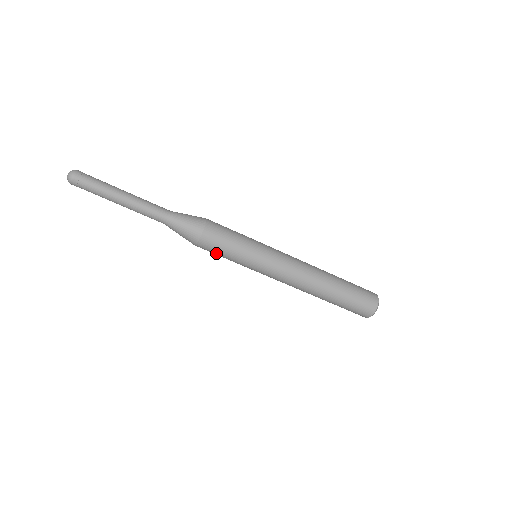
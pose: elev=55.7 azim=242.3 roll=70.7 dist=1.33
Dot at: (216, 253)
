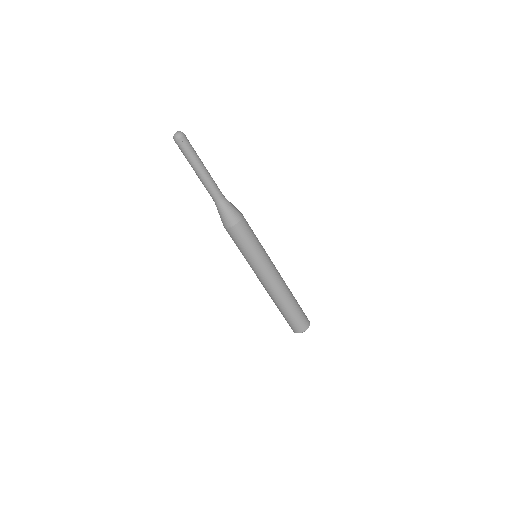
Dot at: occluded
